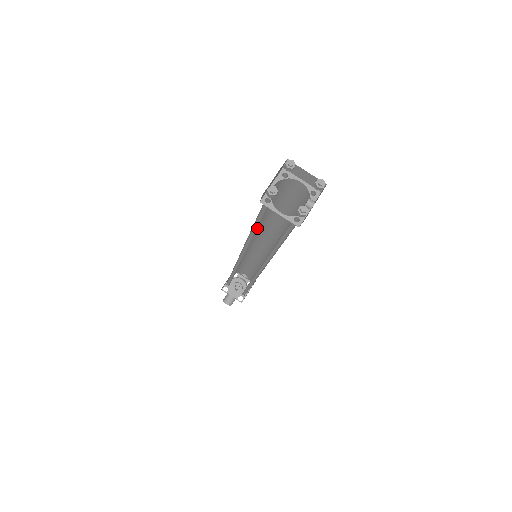
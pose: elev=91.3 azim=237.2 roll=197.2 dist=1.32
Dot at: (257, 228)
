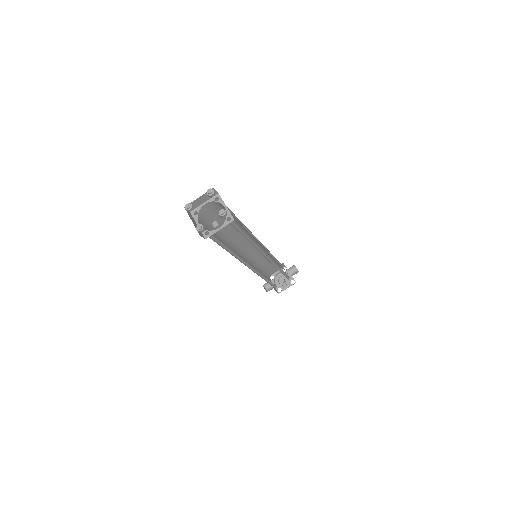
Dot at: occluded
